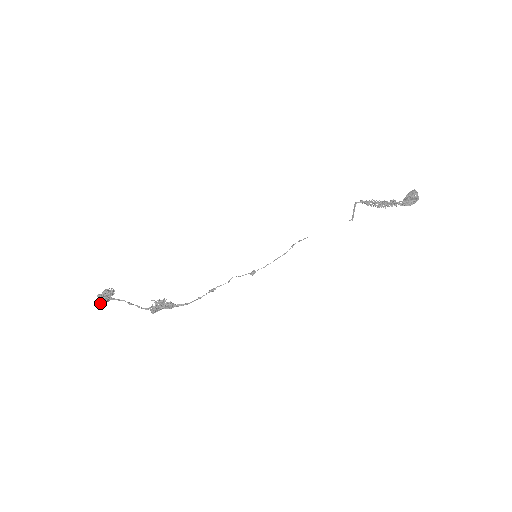
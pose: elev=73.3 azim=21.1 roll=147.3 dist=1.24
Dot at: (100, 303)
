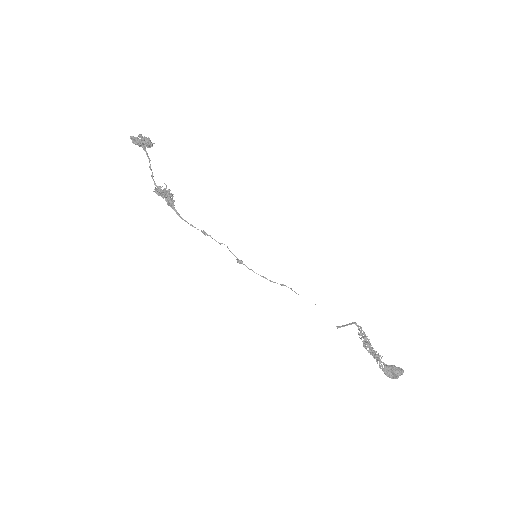
Dot at: (134, 140)
